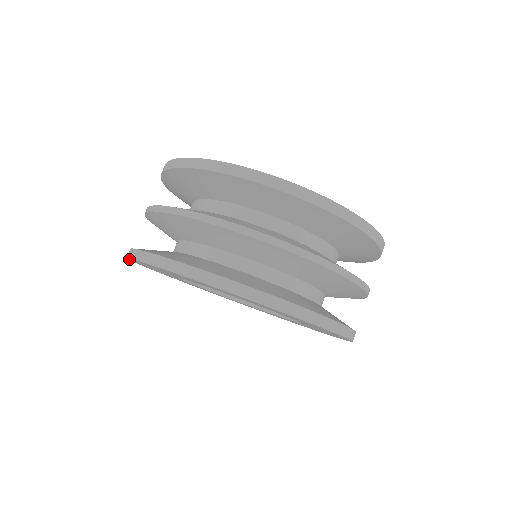
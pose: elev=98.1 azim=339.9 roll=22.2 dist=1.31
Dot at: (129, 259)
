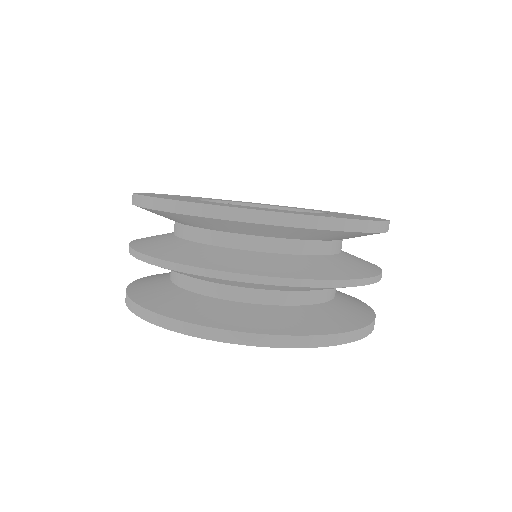
Dot at: (178, 331)
